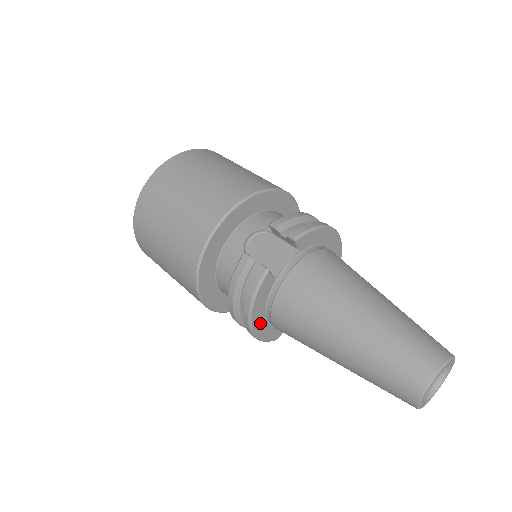
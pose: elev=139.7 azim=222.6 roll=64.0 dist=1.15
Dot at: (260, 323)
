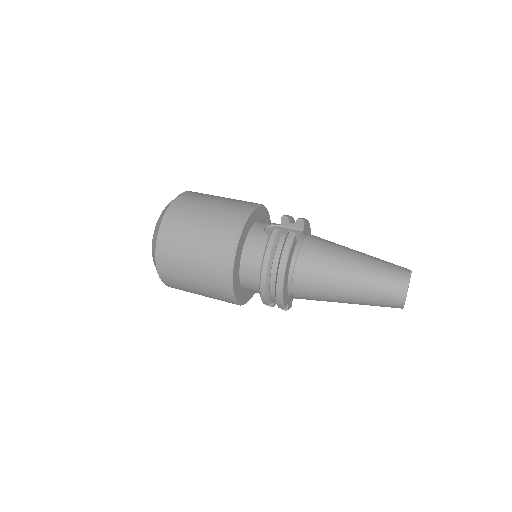
Dot at: (286, 280)
